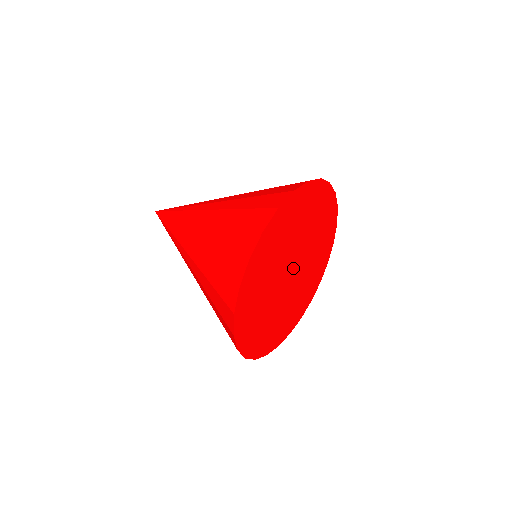
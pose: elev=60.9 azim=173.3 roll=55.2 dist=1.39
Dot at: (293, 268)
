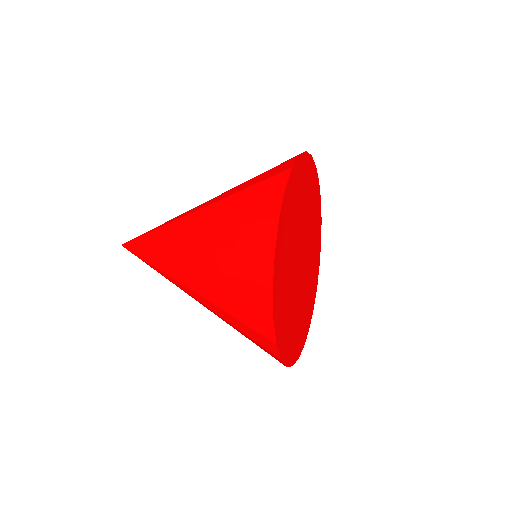
Dot at: (302, 255)
